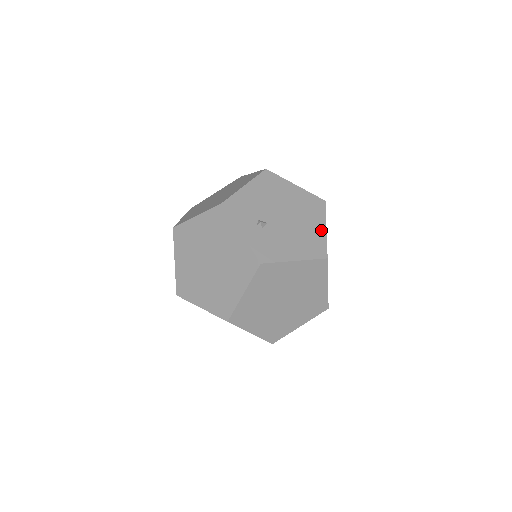
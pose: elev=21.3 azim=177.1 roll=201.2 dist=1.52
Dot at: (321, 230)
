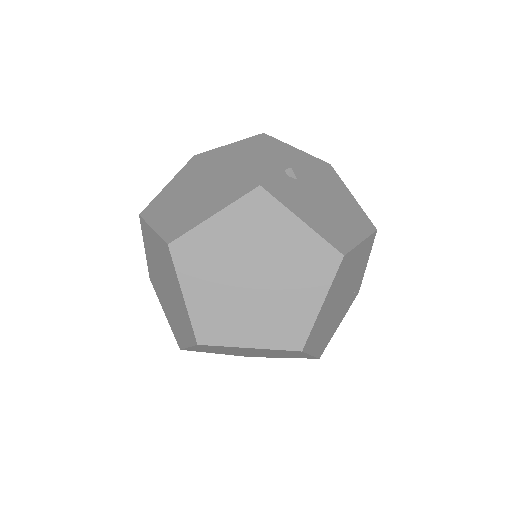
Dot at: (355, 236)
